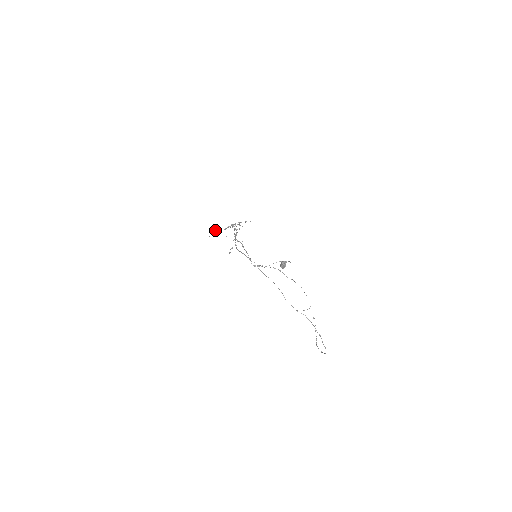
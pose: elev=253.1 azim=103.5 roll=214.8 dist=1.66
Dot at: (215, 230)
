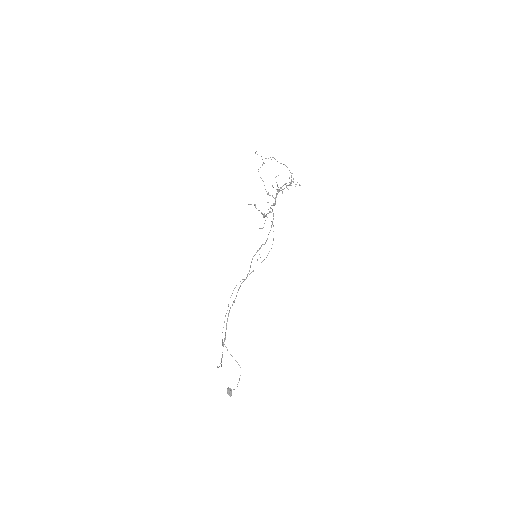
Dot at: occluded
